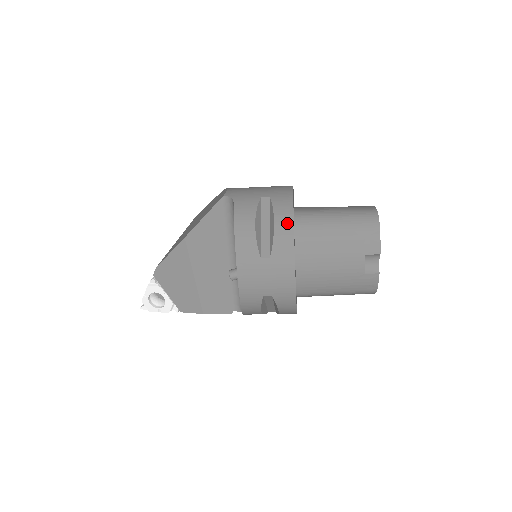
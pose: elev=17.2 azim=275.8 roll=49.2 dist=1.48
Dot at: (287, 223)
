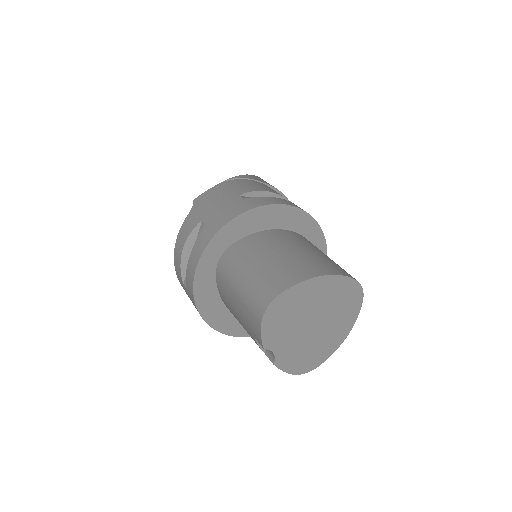
Dot at: (193, 265)
